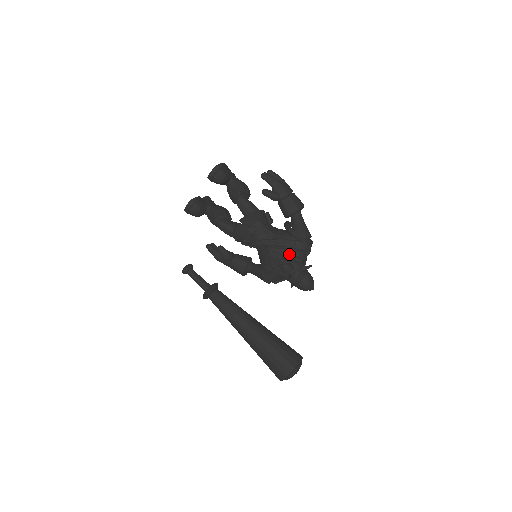
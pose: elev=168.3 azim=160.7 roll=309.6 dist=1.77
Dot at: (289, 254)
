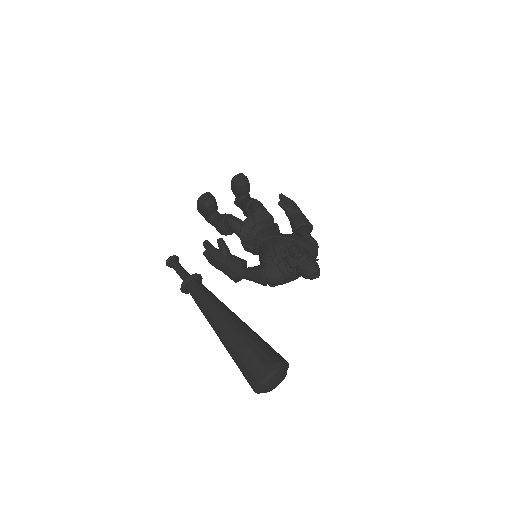
Dot at: occluded
